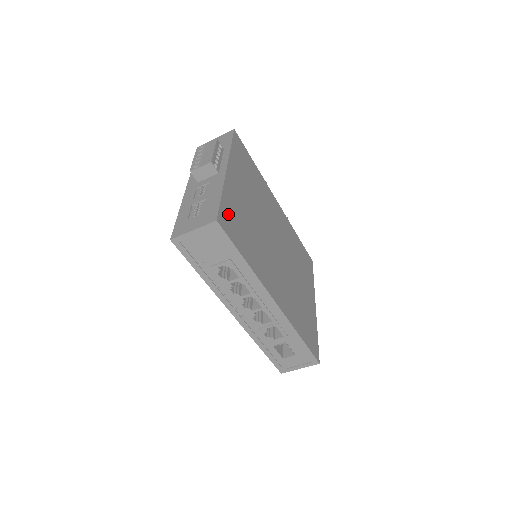
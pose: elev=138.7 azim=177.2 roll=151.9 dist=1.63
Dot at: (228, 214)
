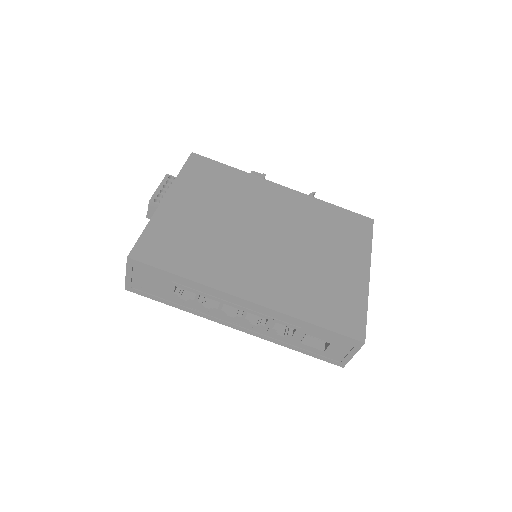
Dot at: (154, 242)
